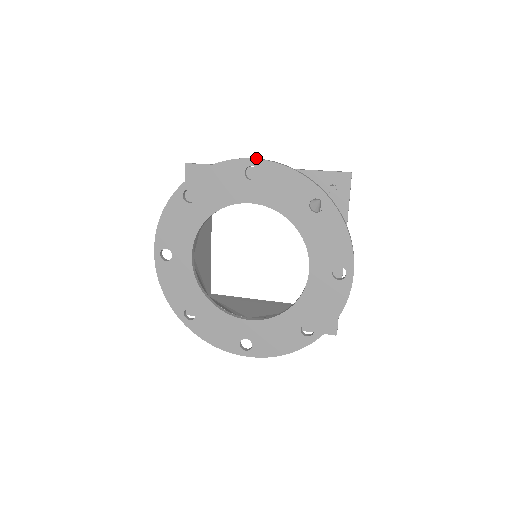
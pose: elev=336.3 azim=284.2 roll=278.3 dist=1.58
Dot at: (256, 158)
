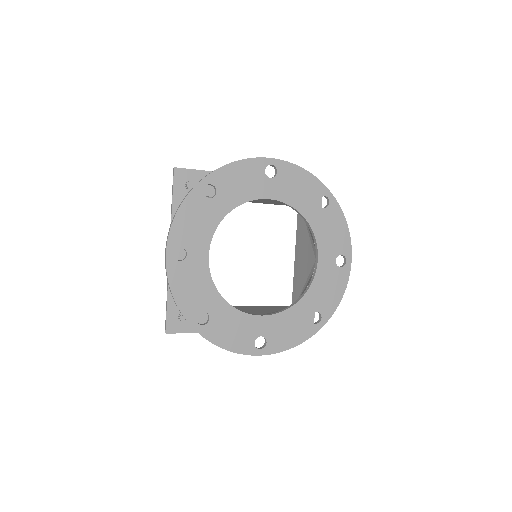
Dot at: (274, 158)
